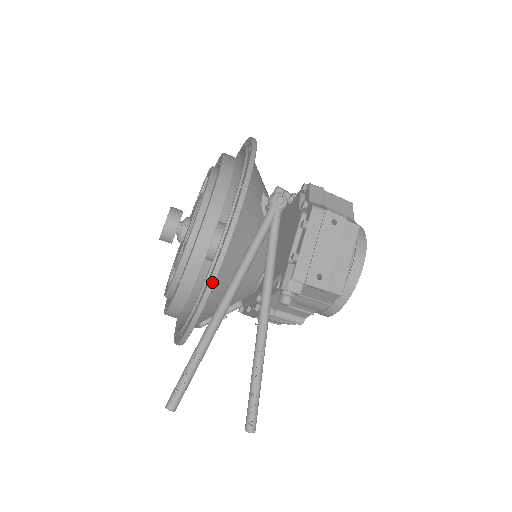
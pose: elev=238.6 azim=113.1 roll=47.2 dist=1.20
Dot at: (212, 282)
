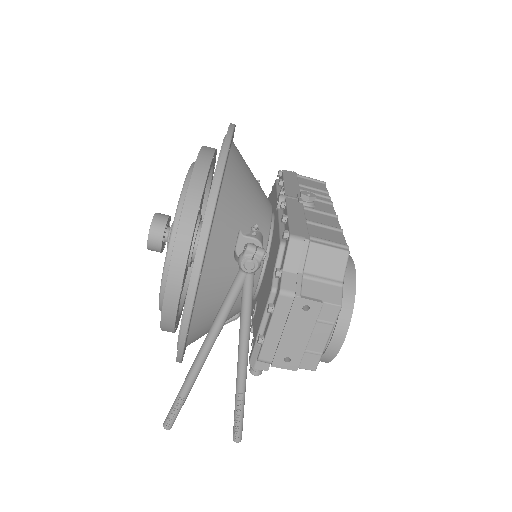
Dot at: (179, 356)
